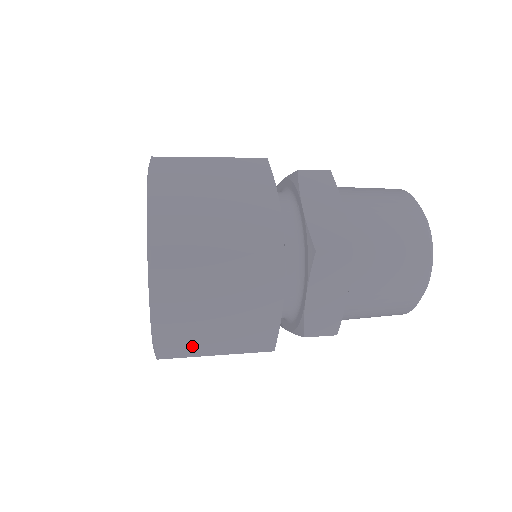
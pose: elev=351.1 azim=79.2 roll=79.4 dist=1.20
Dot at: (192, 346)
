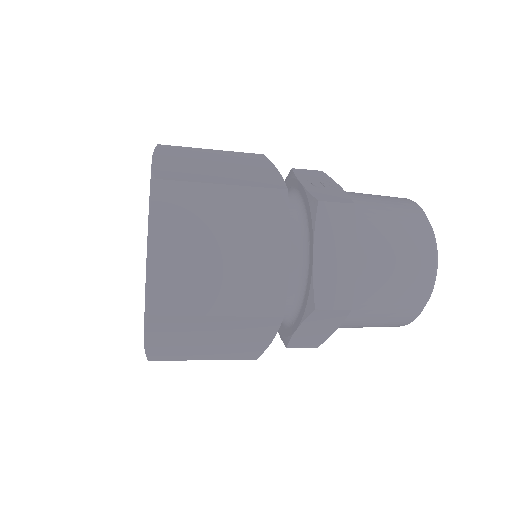
Dot at: (181, 356)
